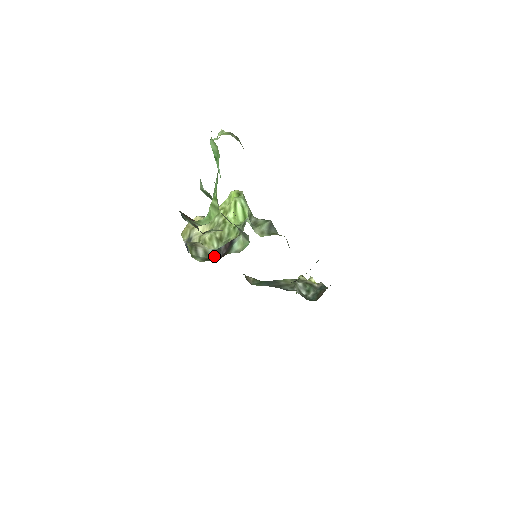
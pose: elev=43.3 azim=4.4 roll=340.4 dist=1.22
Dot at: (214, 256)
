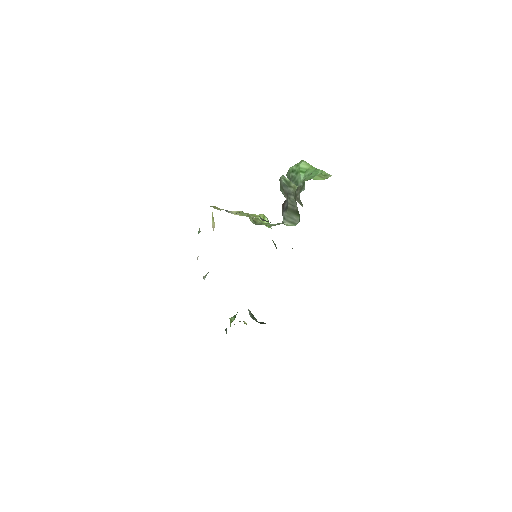
Dot at: (261, 219)
